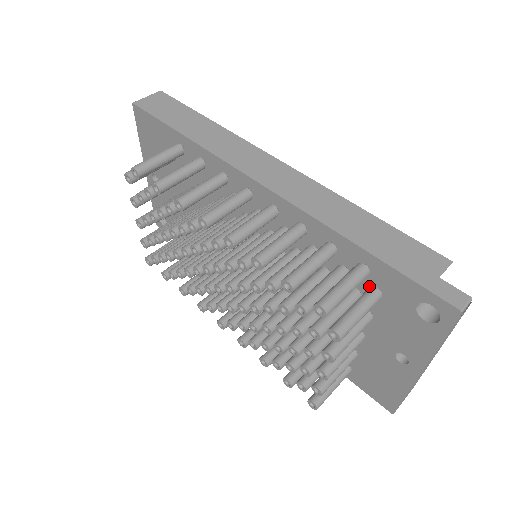
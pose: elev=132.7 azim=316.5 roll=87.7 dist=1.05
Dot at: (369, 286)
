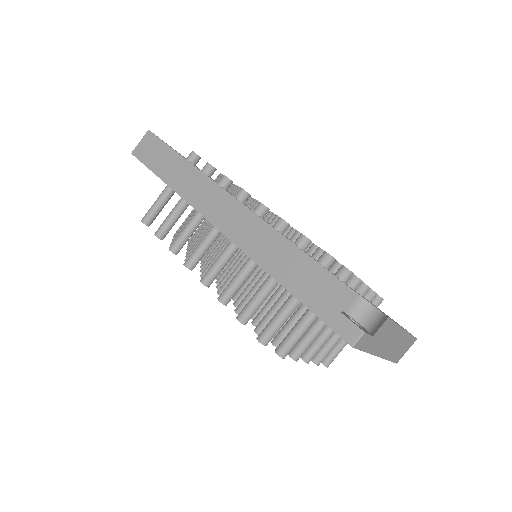
Dot at: occluded
